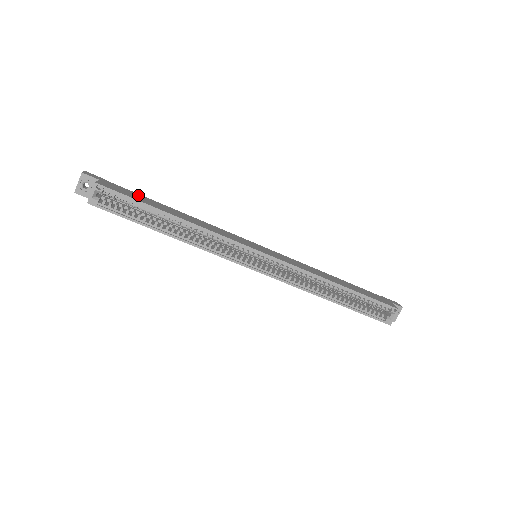
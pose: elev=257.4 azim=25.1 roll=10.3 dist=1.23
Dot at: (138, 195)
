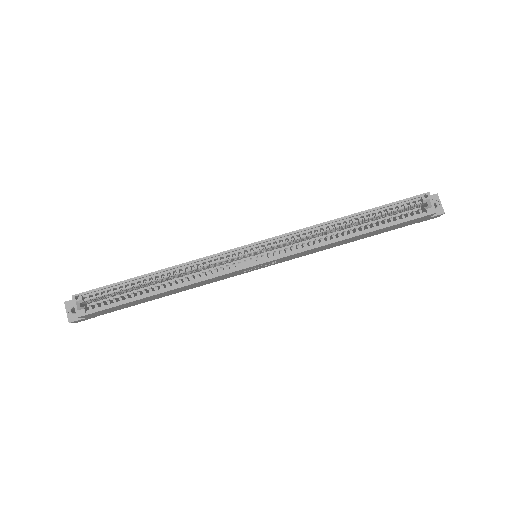
Dot at: occluded
